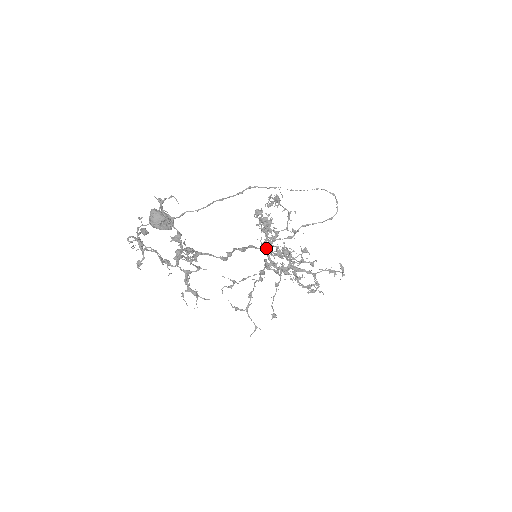
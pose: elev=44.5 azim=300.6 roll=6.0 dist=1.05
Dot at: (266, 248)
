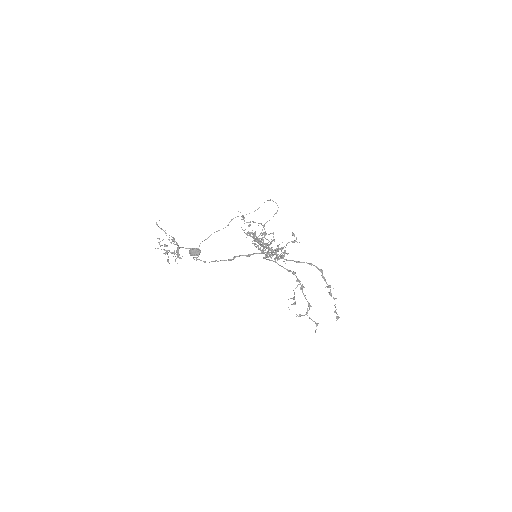
Dot at: occluded
